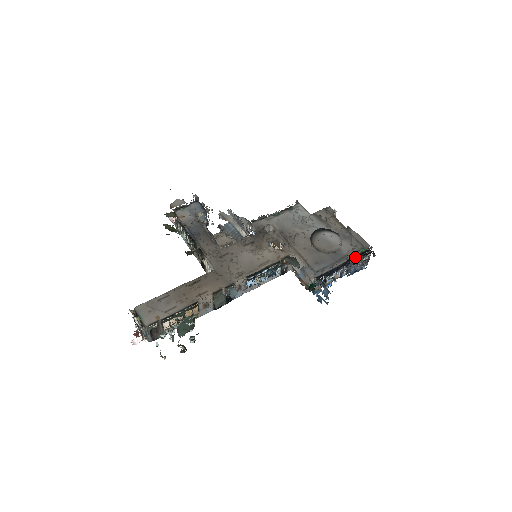
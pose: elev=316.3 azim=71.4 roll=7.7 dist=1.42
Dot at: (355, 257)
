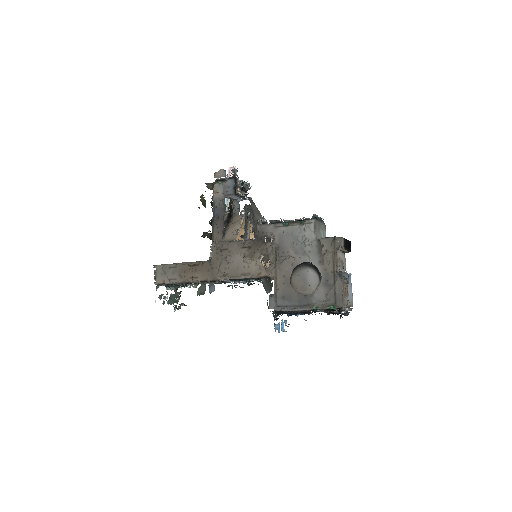
Dot at: (322, 309)
